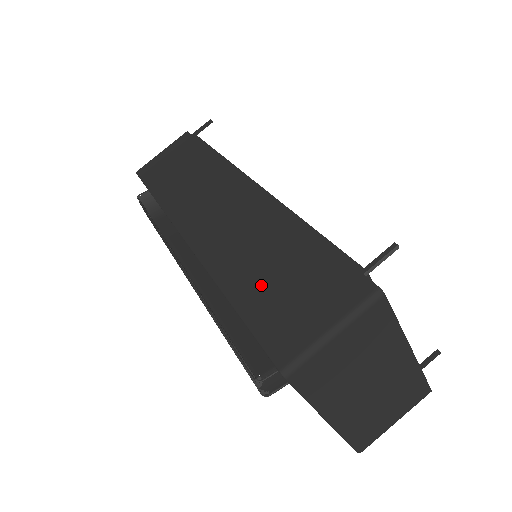
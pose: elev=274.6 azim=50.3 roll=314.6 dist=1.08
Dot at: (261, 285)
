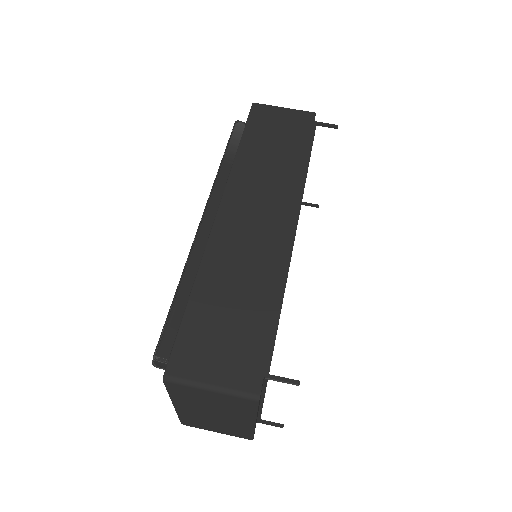
Dot at: (215, 308)
